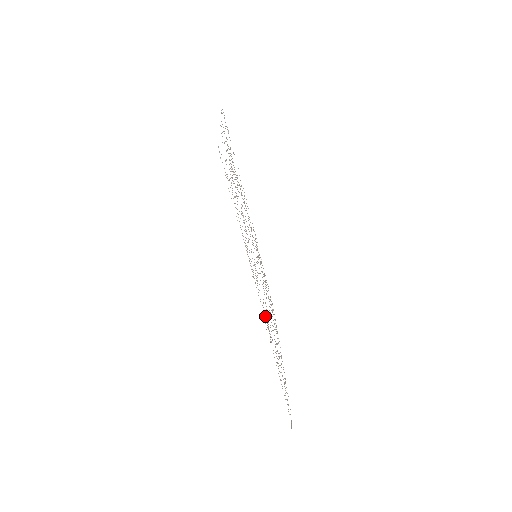
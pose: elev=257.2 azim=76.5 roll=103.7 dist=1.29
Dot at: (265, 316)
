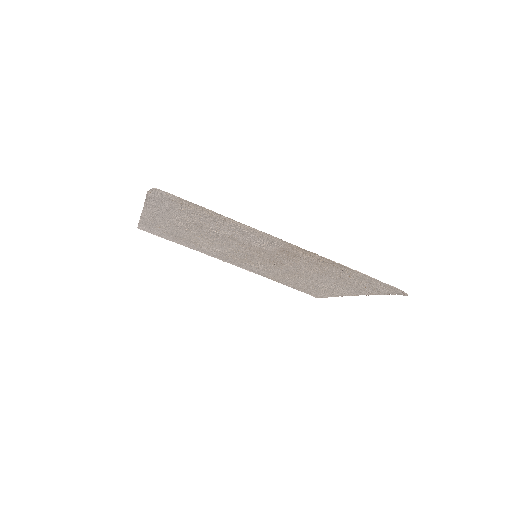
Dot at: (297, 252)
